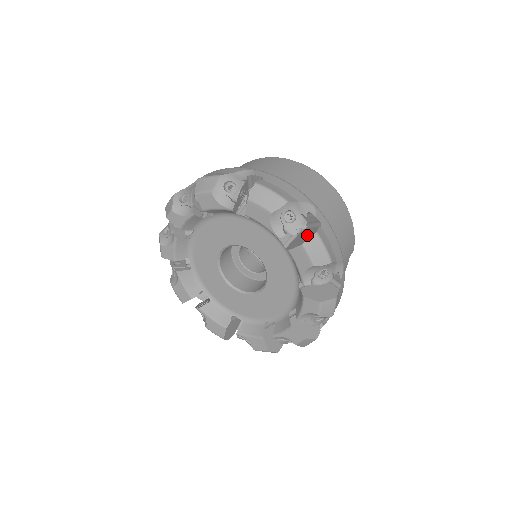
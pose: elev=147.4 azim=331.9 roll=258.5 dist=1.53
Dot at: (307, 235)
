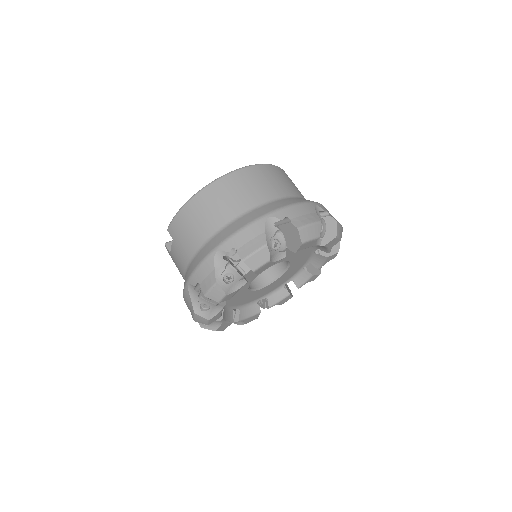
Dot at: (328, 227)
